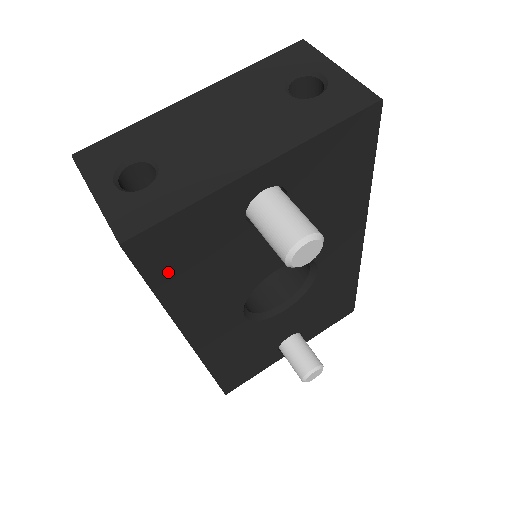
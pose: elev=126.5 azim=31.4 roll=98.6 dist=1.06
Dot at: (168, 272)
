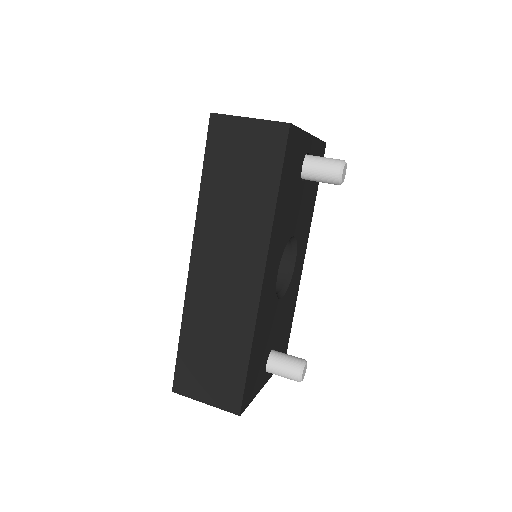
Dot at: (286, 172)
